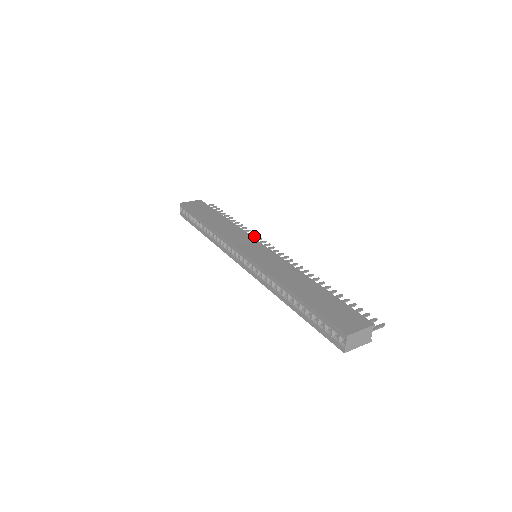
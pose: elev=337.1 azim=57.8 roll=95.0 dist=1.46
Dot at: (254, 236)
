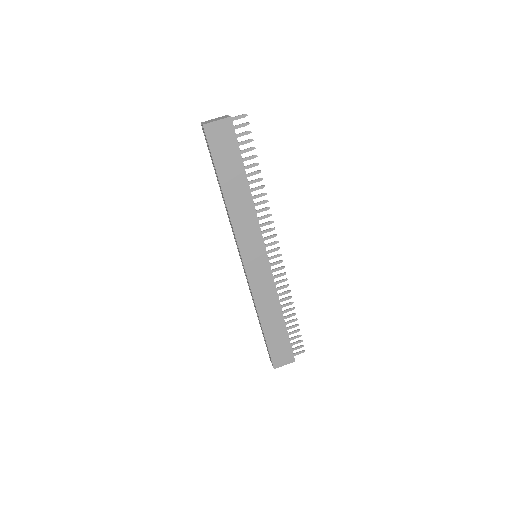
Dot at: (267, 217)
